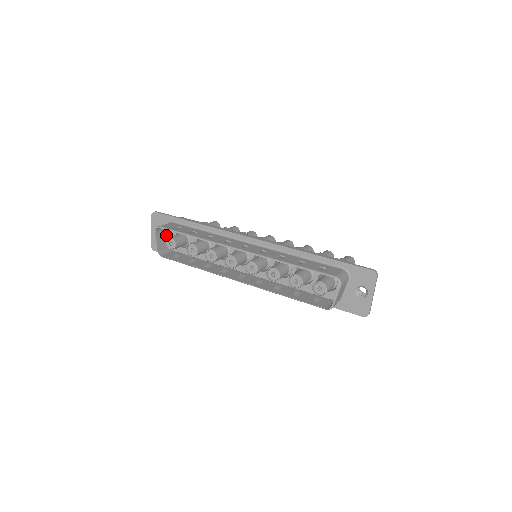
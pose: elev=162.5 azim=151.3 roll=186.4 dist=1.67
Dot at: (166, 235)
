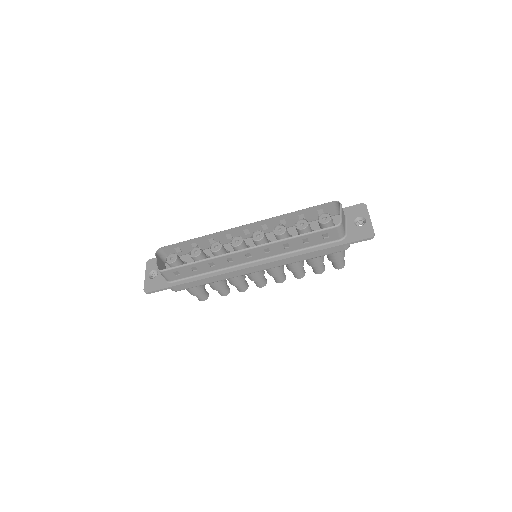
Dot at: (163, 266)
